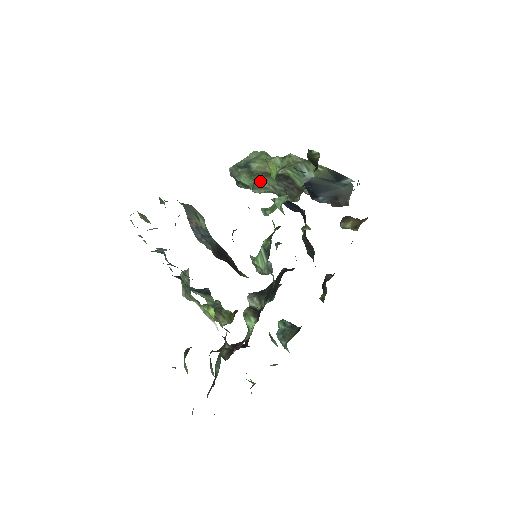
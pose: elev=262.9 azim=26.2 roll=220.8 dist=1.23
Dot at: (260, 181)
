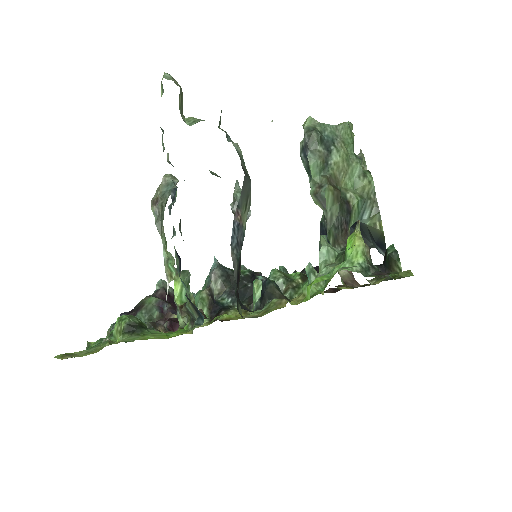
Dot at: (328, 198)
